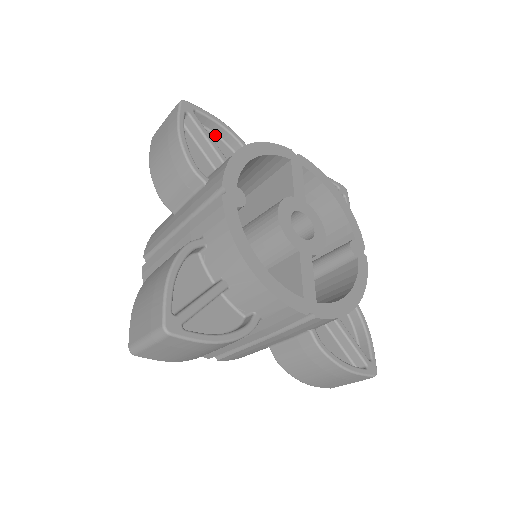
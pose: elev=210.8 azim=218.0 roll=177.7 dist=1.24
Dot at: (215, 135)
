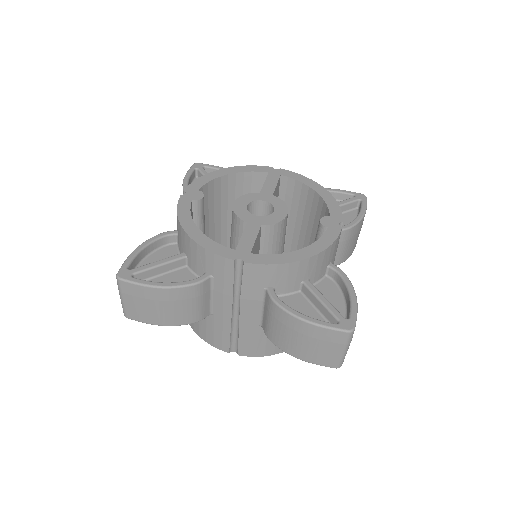
Dot at: occluded
